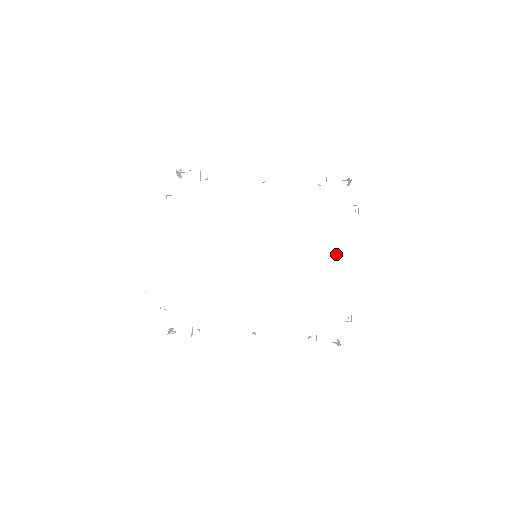
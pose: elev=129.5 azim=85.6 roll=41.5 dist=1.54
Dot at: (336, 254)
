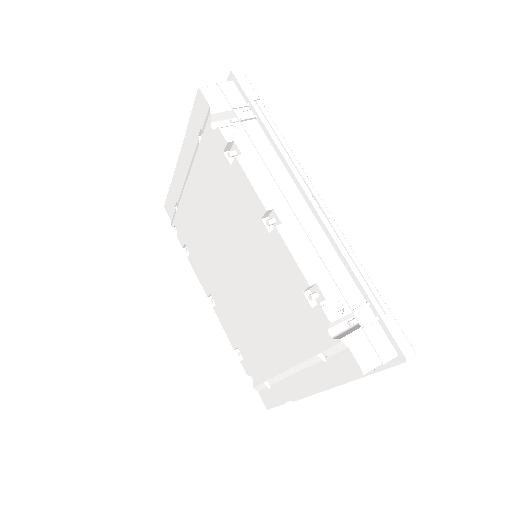
Dot at: (284, 351)
